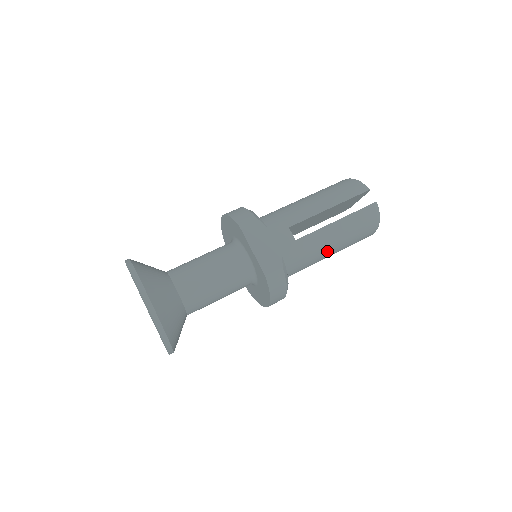
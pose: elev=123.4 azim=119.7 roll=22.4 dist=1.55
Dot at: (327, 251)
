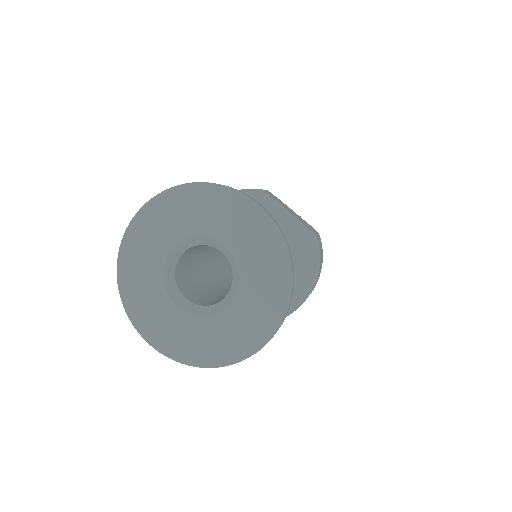
Dot at: occluded
